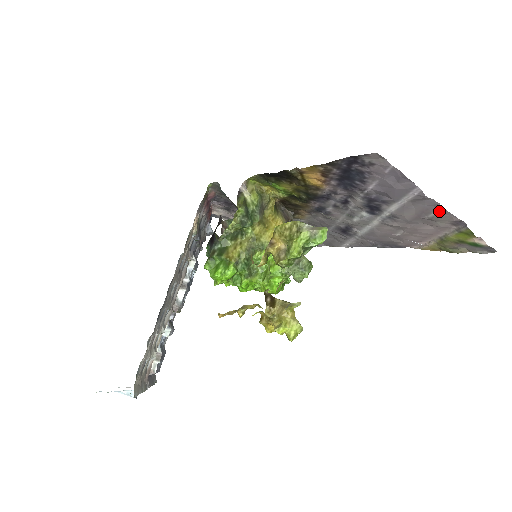
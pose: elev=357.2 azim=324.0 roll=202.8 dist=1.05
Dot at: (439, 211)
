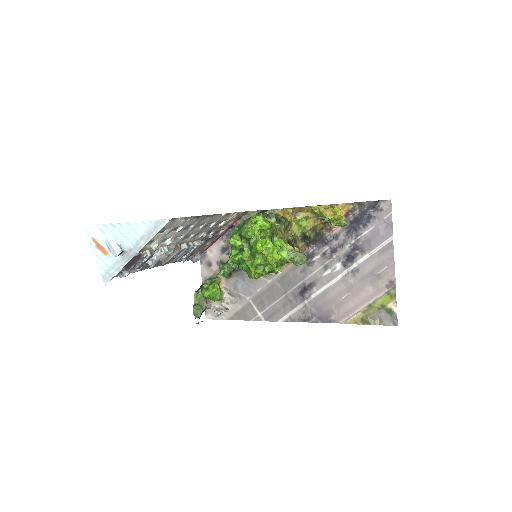
Dot at: (389, 266)
